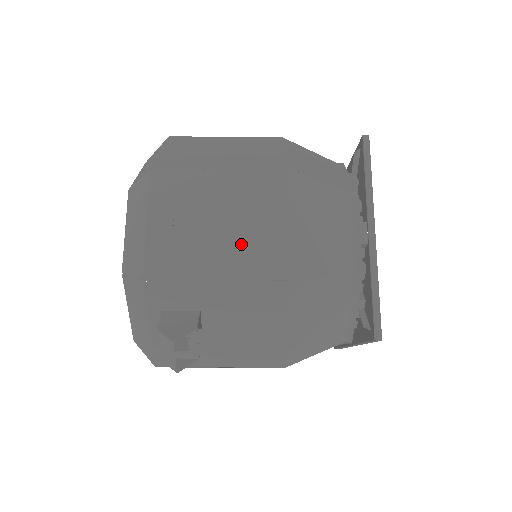
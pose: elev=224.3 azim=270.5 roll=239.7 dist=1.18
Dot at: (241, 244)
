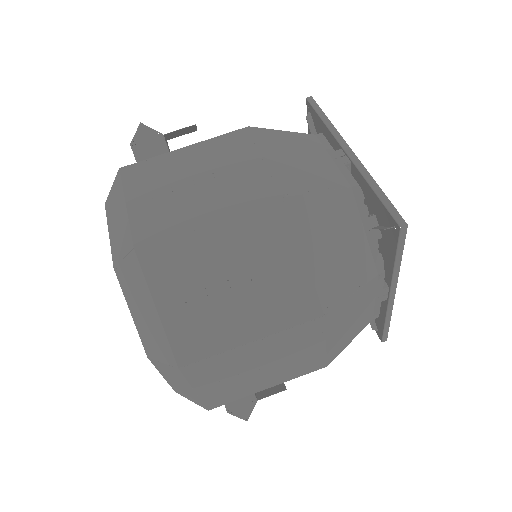
Dot at: occluded
